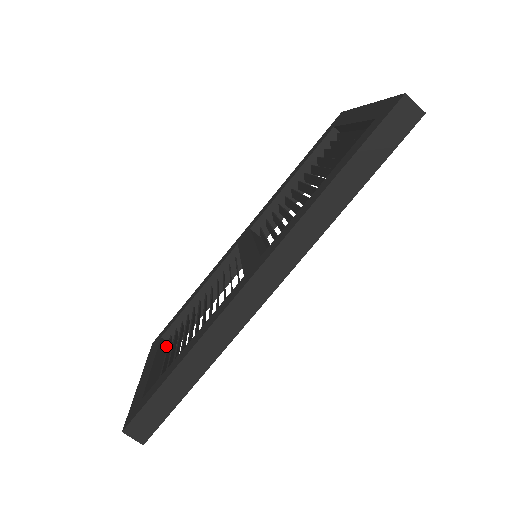
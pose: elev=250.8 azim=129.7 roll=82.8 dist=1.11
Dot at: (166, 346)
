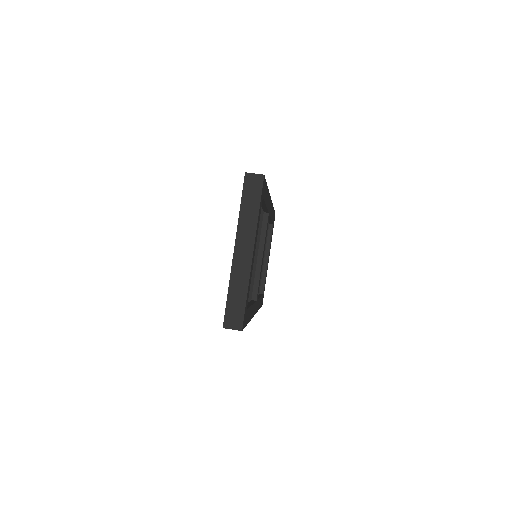
Dot at: occluded
